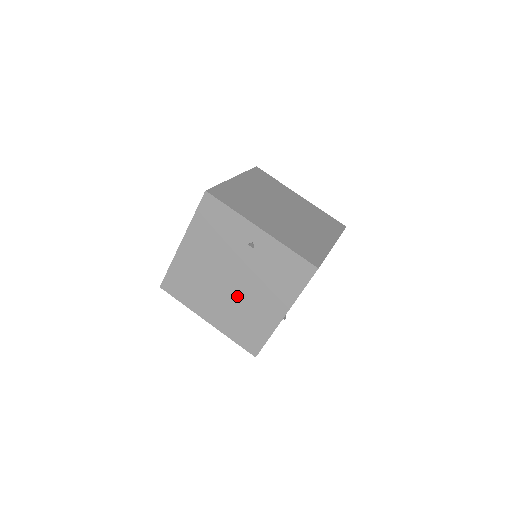
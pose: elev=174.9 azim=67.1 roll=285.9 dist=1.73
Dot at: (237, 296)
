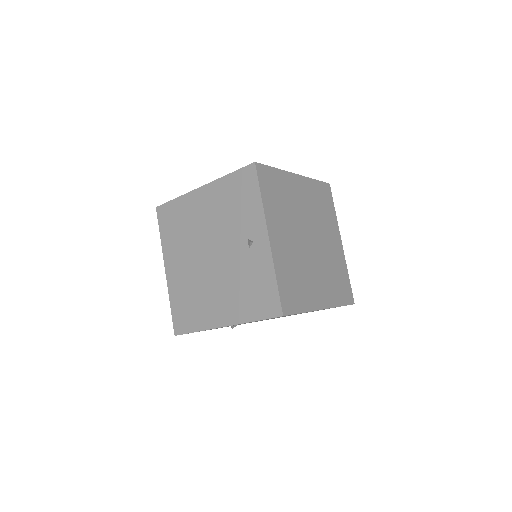
Dot at: (203, 273)
